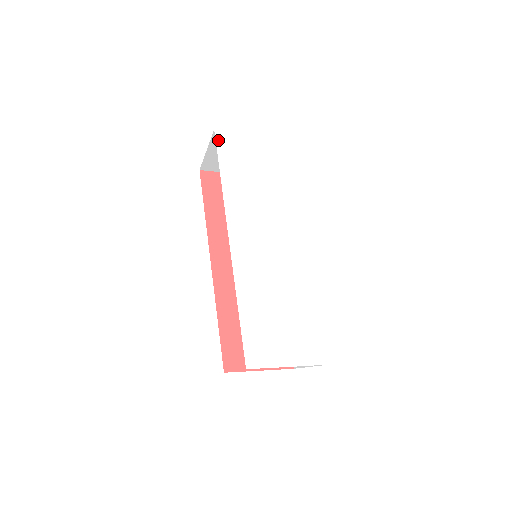
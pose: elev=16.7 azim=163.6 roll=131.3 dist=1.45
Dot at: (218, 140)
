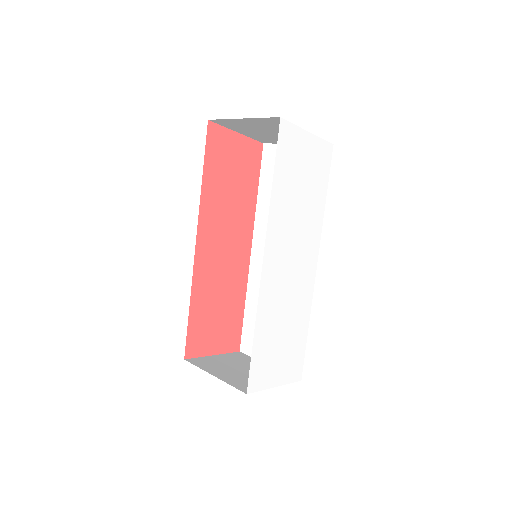
Dot at: (281, 133)
